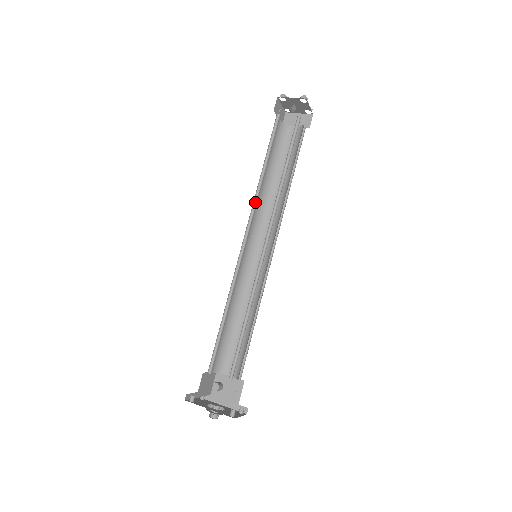
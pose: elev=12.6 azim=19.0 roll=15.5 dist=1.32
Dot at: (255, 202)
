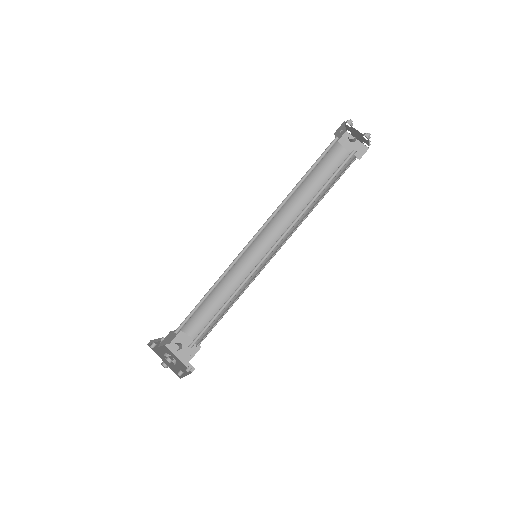
Dot at: (277, 210)
